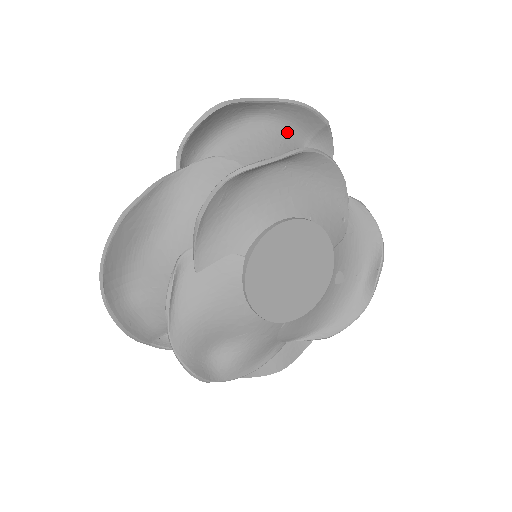
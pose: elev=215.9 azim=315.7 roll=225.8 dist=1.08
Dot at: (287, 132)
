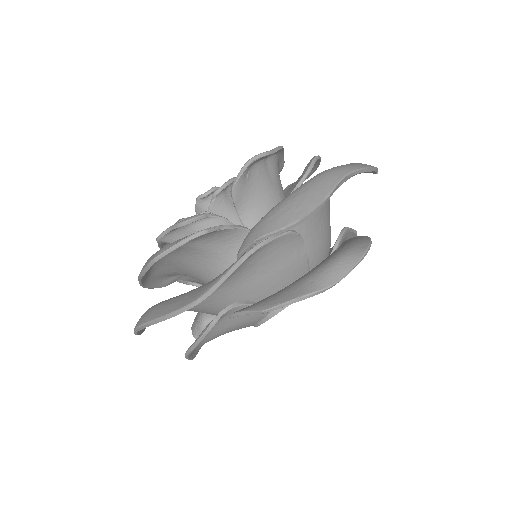
Dot at: occluded
